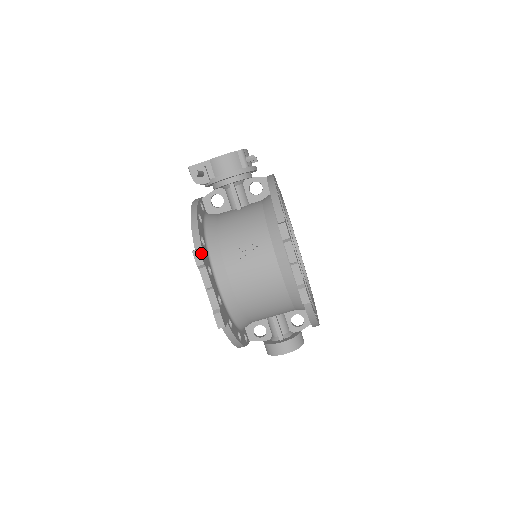
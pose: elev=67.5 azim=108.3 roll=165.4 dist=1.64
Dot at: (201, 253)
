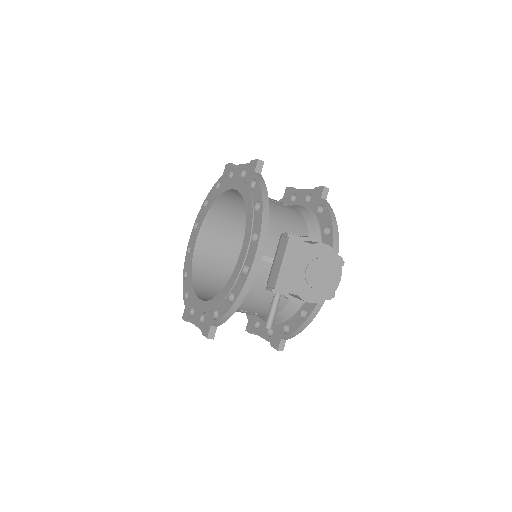
Dot at: (213, 335)
